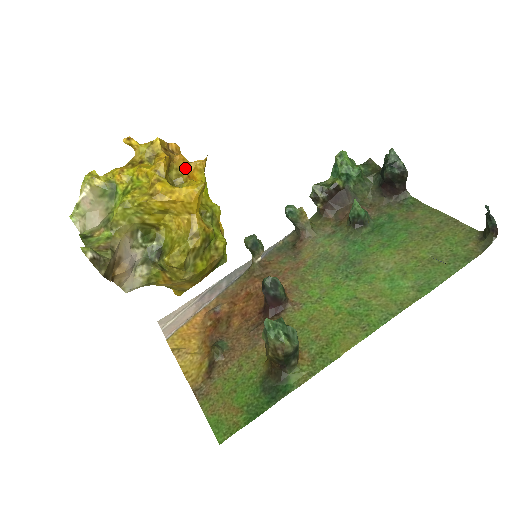
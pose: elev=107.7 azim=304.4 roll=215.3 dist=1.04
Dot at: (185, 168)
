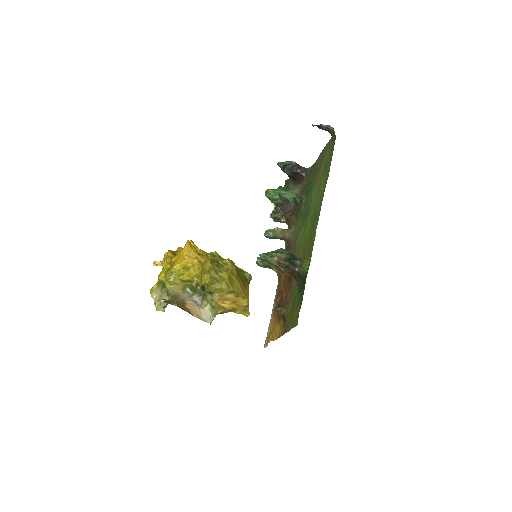
Dot at: occluded
